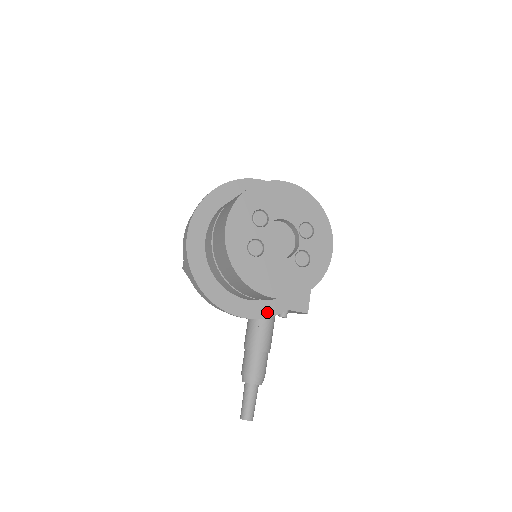
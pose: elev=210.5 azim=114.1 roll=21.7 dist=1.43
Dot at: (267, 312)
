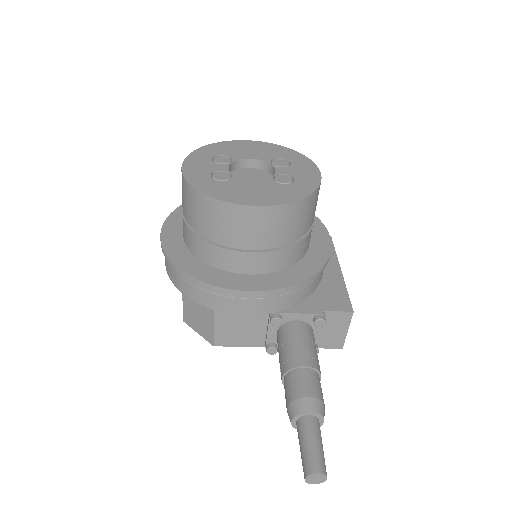
Dot at: (279, 283)
